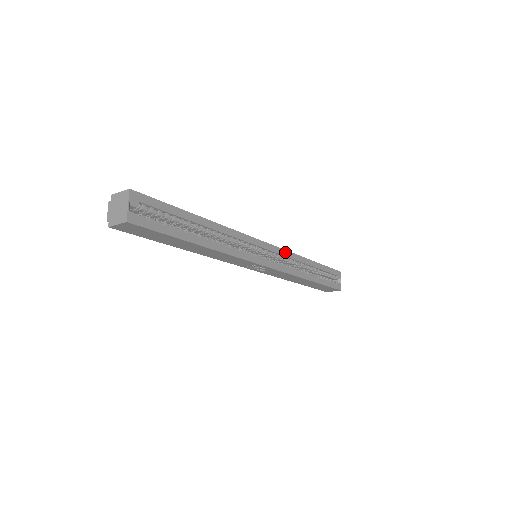
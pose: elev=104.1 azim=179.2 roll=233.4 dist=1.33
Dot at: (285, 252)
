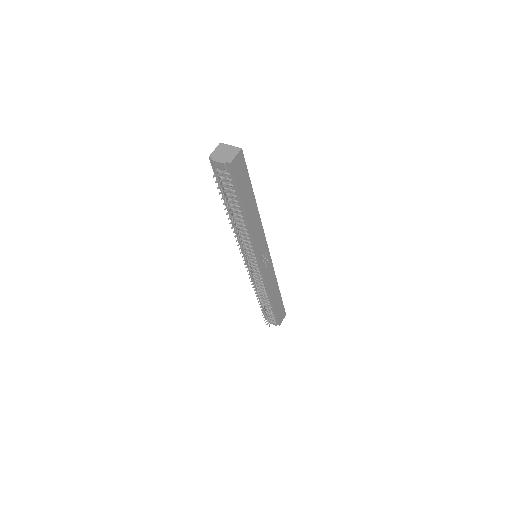
Dot at: occluded
